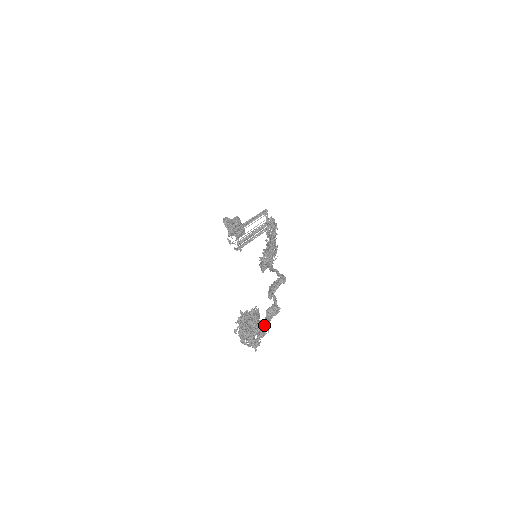
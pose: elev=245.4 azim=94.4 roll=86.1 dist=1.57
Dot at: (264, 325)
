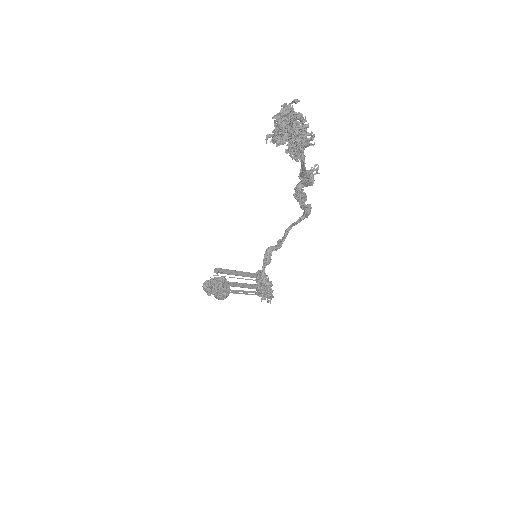
Dot at: (303, 157)
